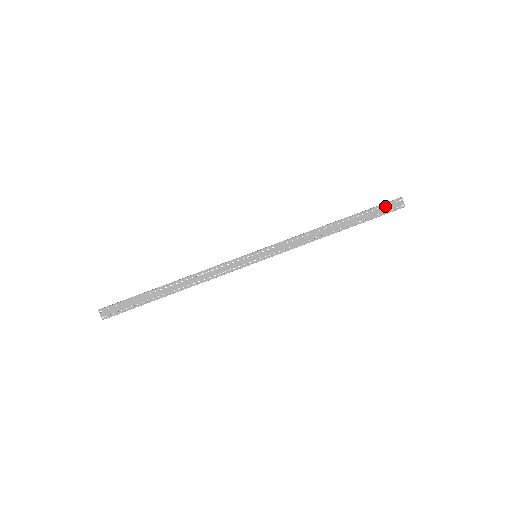
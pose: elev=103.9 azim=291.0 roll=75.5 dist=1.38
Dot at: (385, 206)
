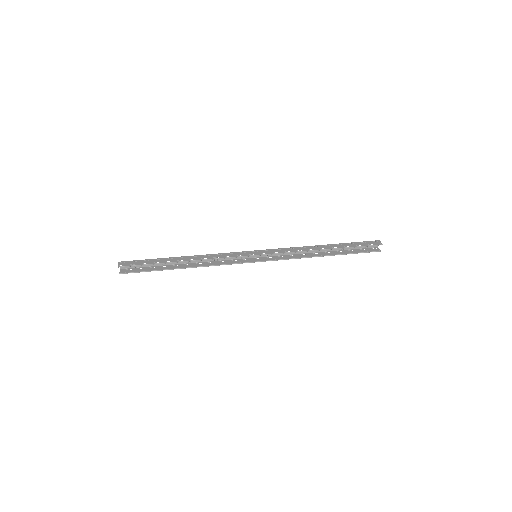
Dot at: (365, 242)
